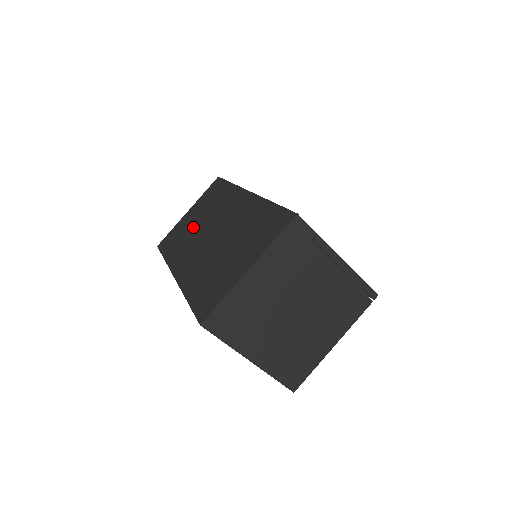
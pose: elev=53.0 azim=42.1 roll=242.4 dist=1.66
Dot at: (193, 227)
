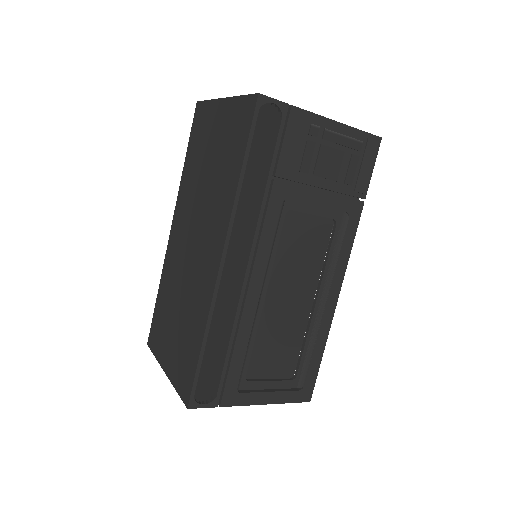
Dot at: (202, 172)
